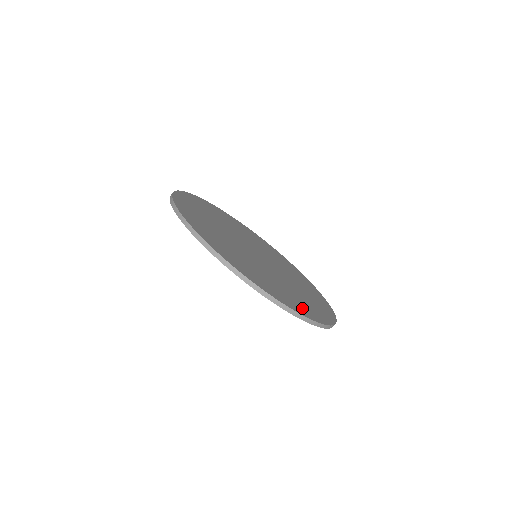
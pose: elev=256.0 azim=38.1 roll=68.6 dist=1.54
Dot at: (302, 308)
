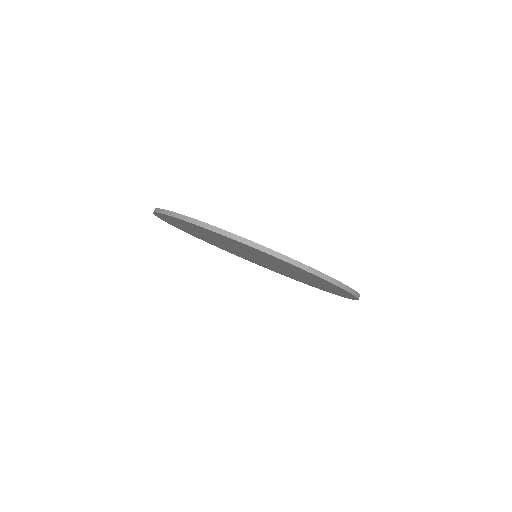
Dot at: occluded
